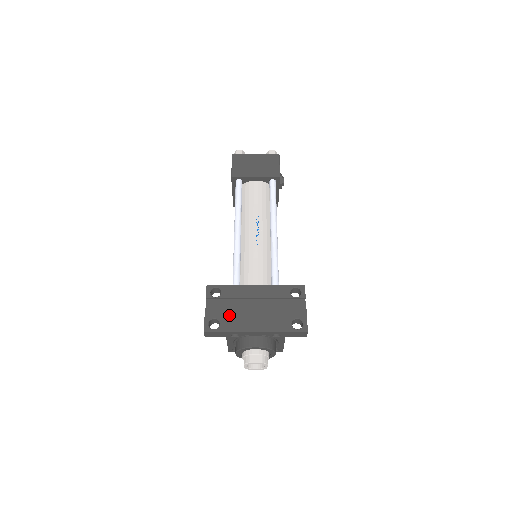
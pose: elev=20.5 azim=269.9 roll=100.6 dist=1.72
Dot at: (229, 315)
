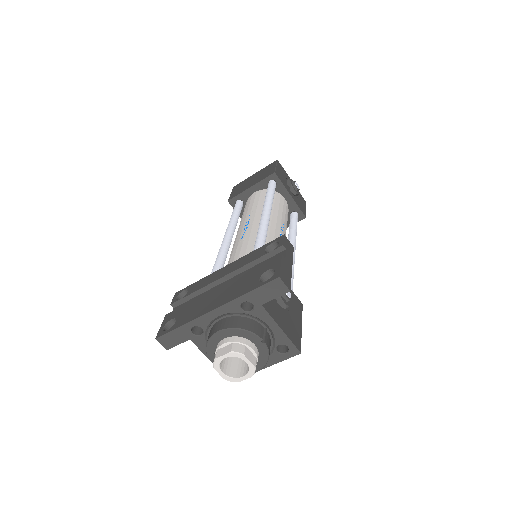
Dot at: (188, 308)
